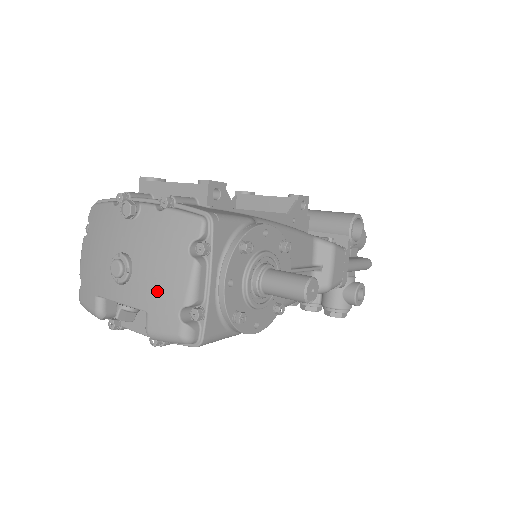
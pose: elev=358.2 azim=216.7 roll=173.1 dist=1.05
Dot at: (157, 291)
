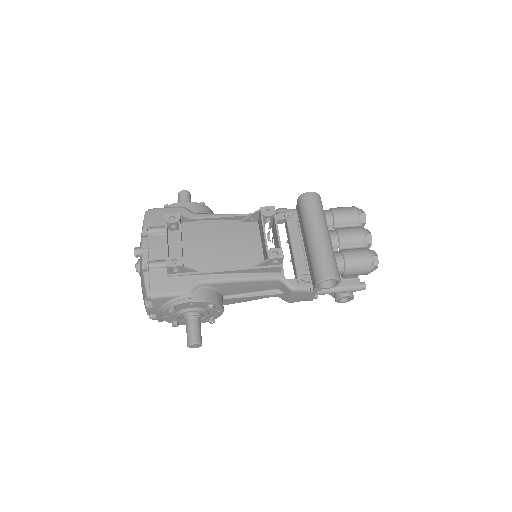
Dot at: occluded
